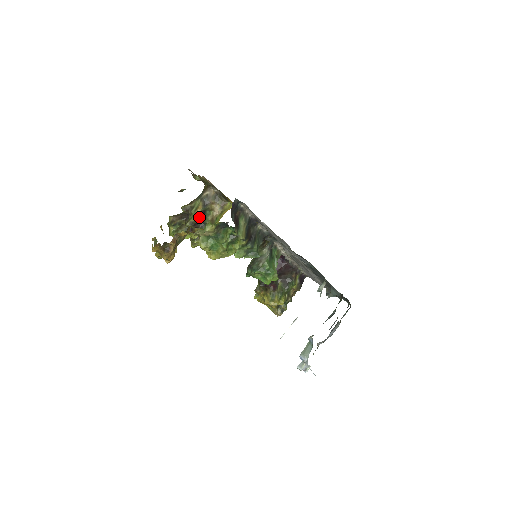
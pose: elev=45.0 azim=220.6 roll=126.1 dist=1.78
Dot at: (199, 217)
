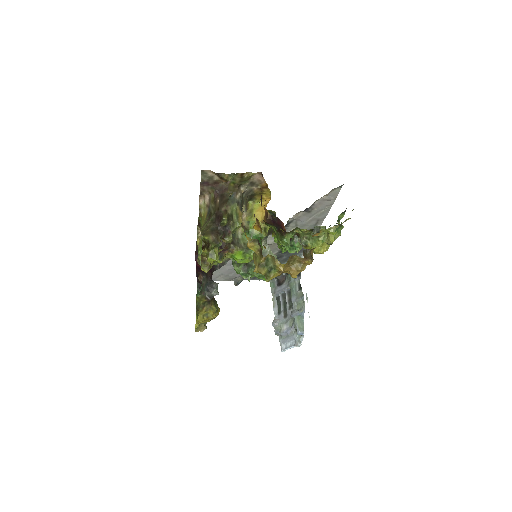
Dot at: occluded
